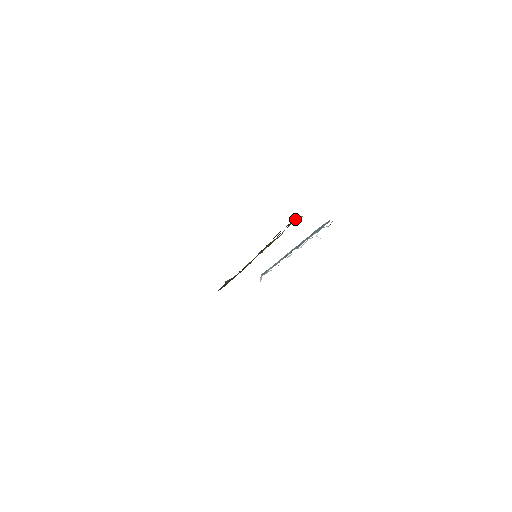
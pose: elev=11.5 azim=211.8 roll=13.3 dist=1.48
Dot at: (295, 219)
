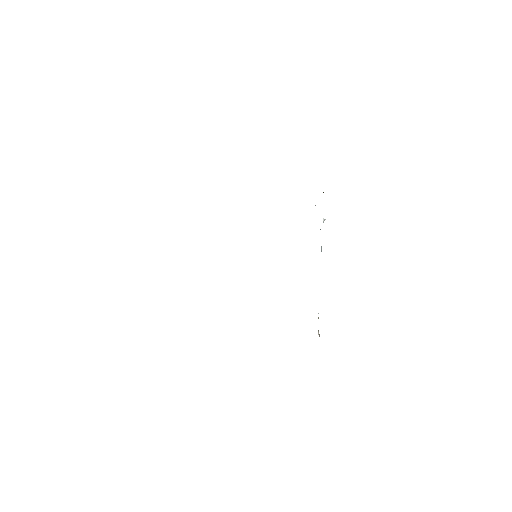
Dot at: occluded
